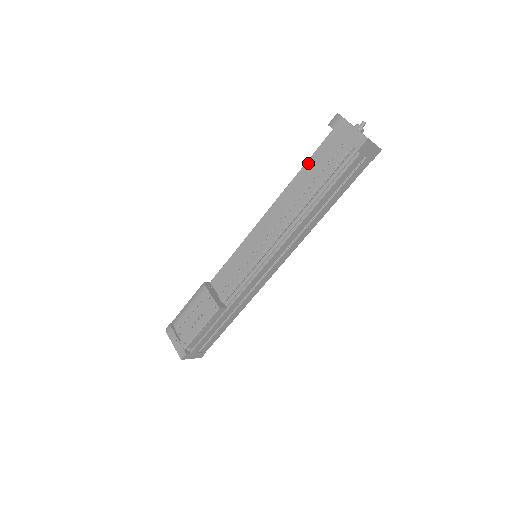
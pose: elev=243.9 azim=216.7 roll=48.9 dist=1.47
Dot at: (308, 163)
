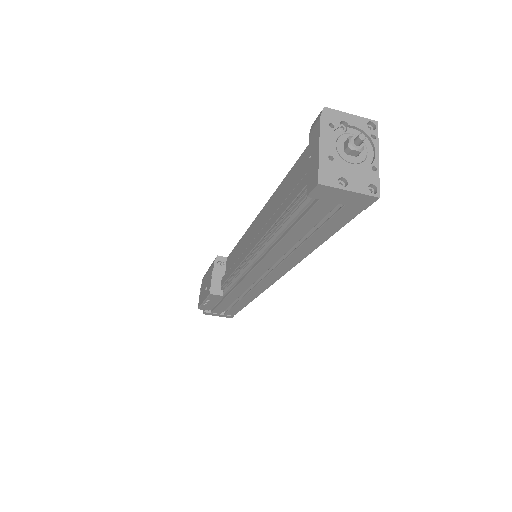
Dot at: (290, 173)
